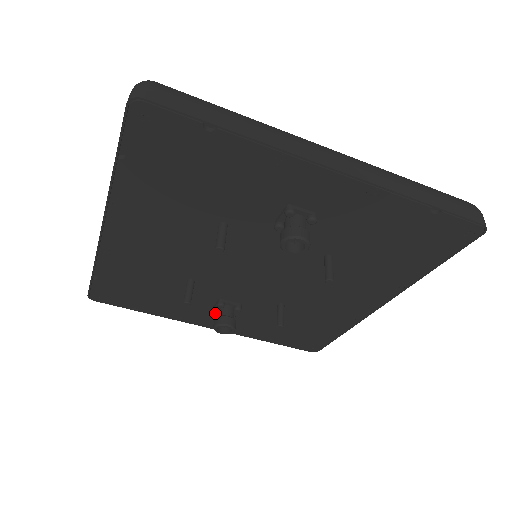
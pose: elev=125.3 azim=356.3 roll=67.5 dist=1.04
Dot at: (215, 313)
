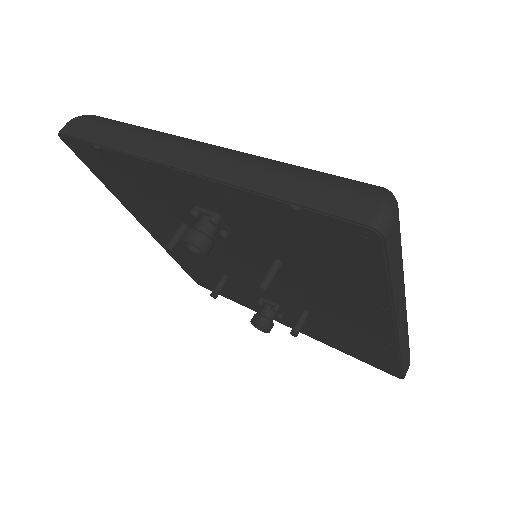
Dot at: occluded
